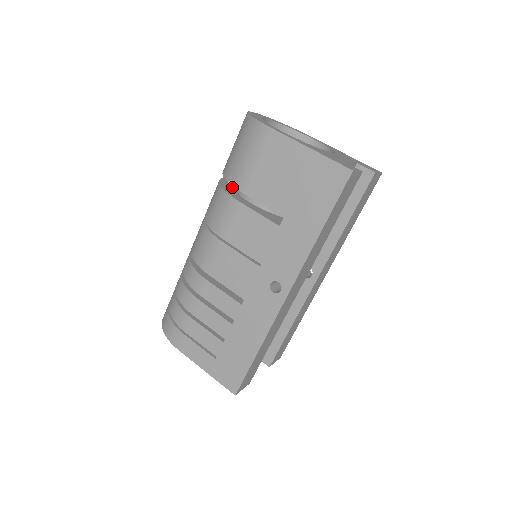
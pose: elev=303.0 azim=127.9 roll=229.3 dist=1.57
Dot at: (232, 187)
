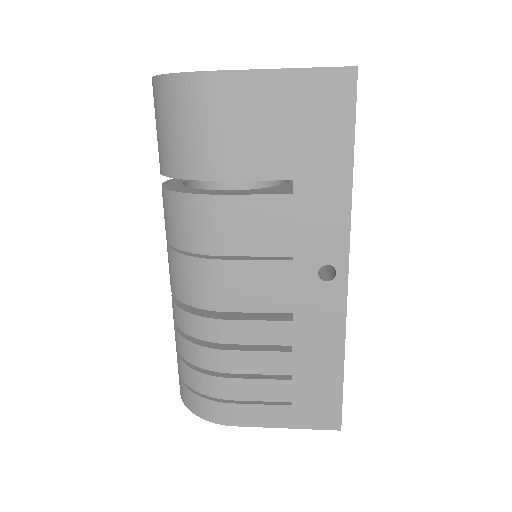
Dot at: (186, 187)
